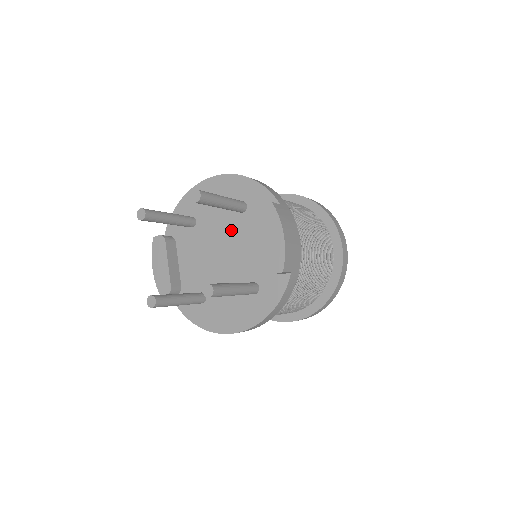
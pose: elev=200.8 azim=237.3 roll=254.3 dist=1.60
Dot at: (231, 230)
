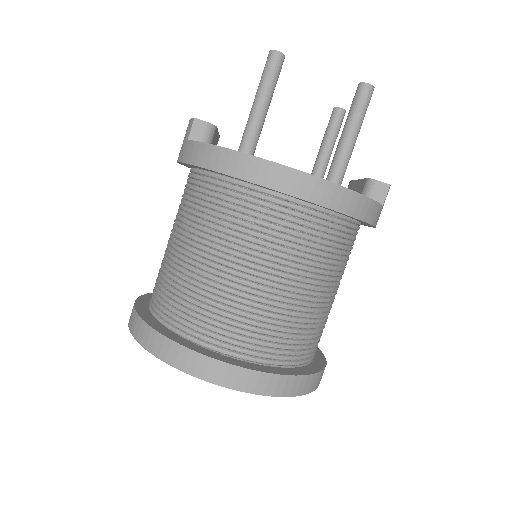
Dot at: occluded
